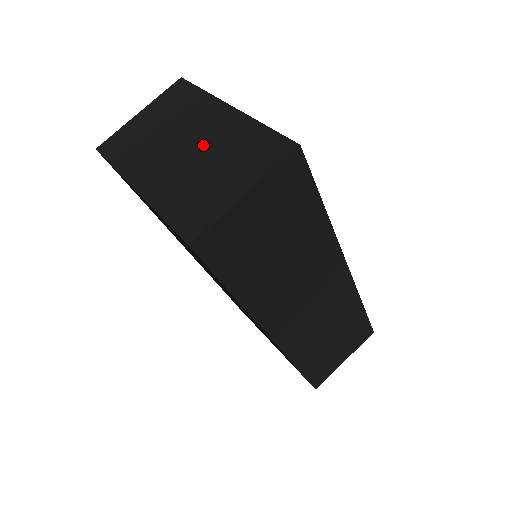
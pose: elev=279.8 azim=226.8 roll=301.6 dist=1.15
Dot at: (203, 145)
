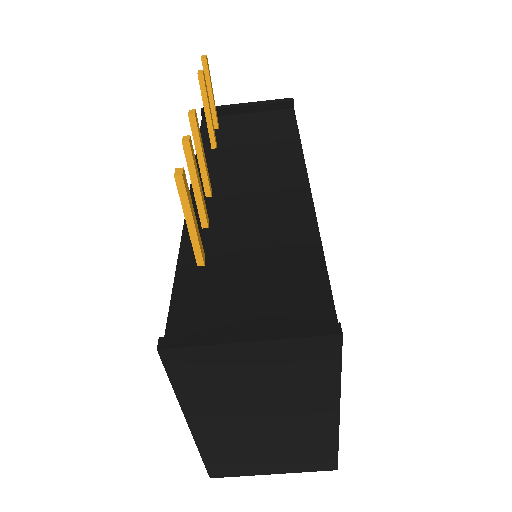
Dot at: (280, 430)
